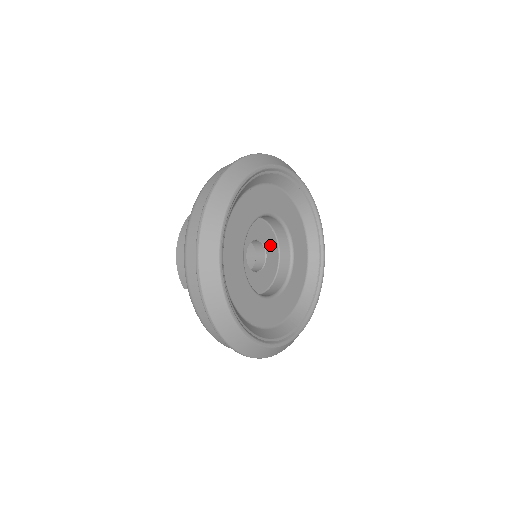
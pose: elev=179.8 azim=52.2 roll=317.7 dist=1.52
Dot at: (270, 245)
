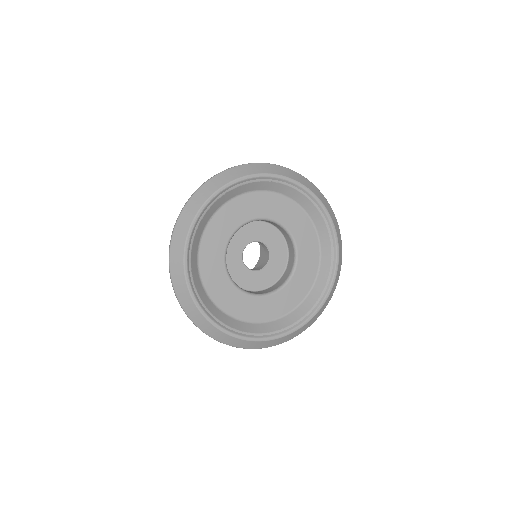
Dot at: (270, 238)
